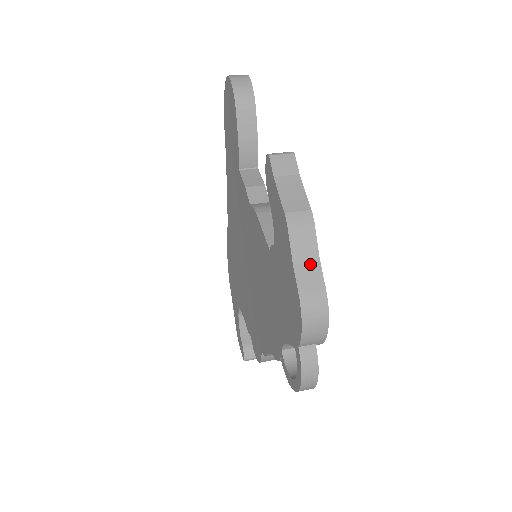
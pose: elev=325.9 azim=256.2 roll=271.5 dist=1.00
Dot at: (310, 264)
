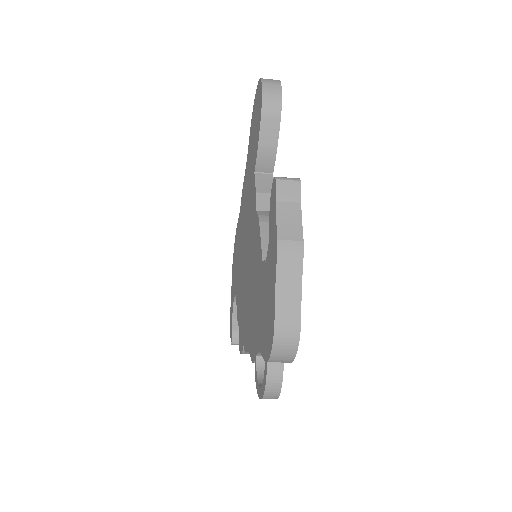
Dot at: (291, 292)
